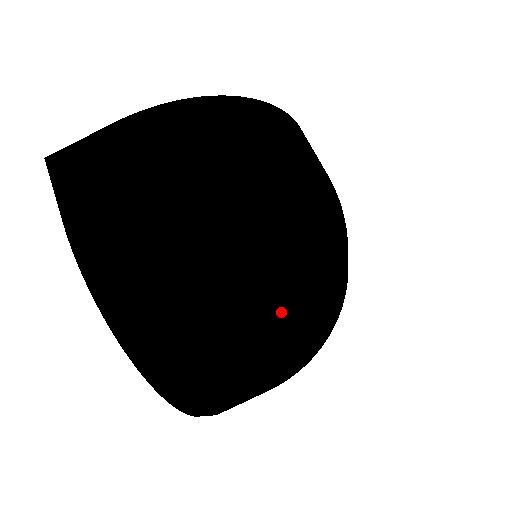
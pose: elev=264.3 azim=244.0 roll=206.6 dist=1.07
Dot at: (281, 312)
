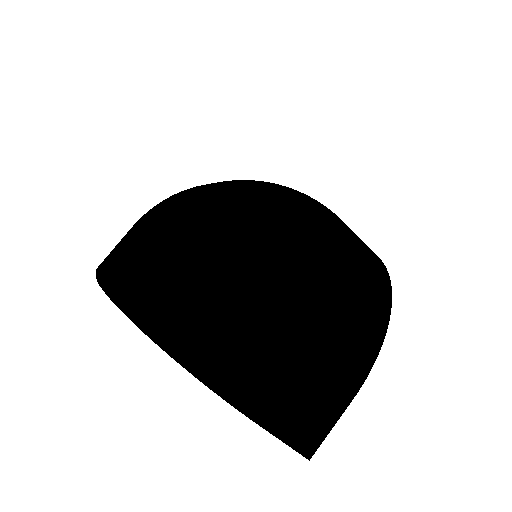
Dot at: (258, 242)
